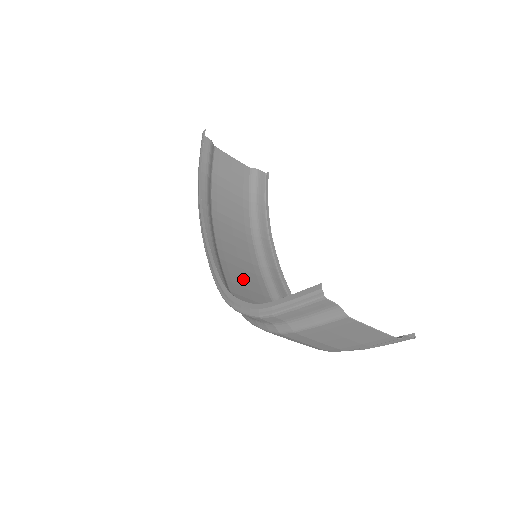
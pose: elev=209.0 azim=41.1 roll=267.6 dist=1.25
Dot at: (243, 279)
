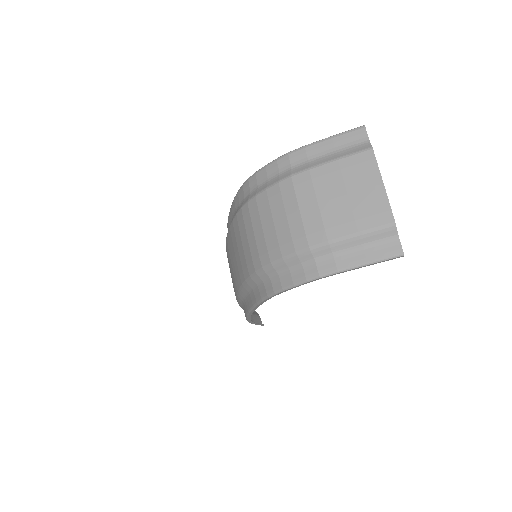
Dot at: (233, 256)
